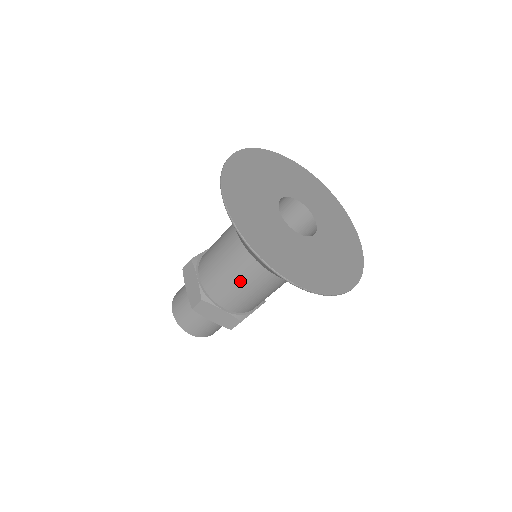
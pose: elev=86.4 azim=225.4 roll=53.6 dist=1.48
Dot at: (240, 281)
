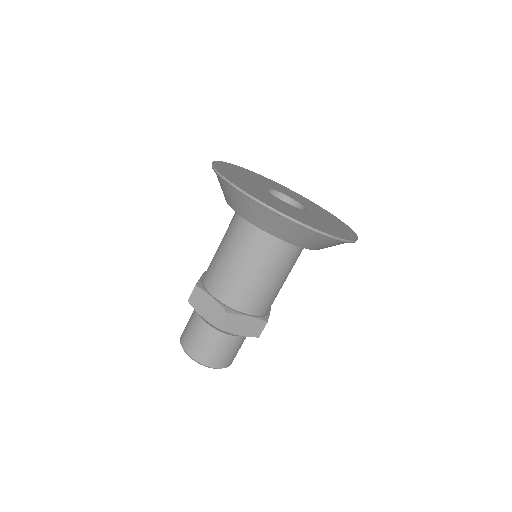
Dot at: (260, 275)
